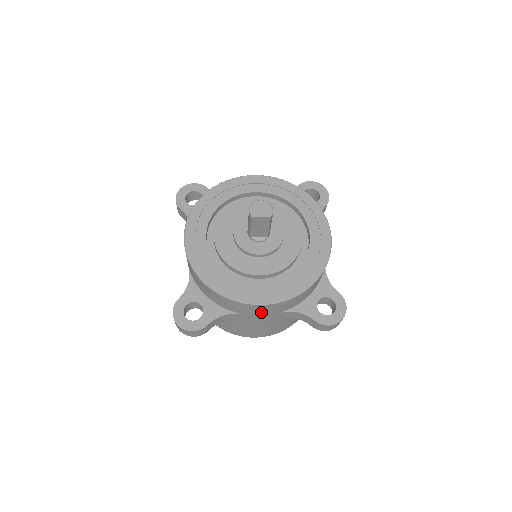
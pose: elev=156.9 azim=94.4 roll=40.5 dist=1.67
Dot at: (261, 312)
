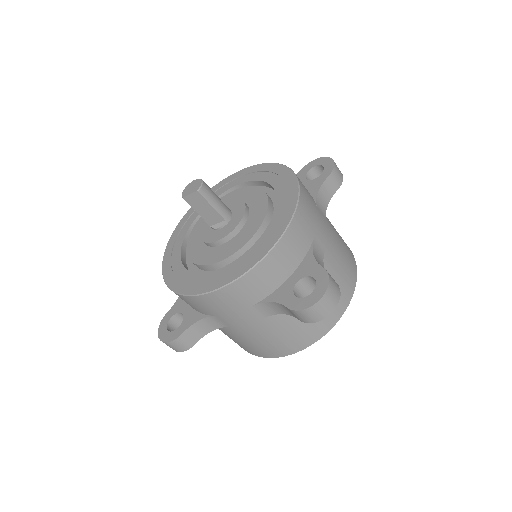
Dot at: (224, 307)
